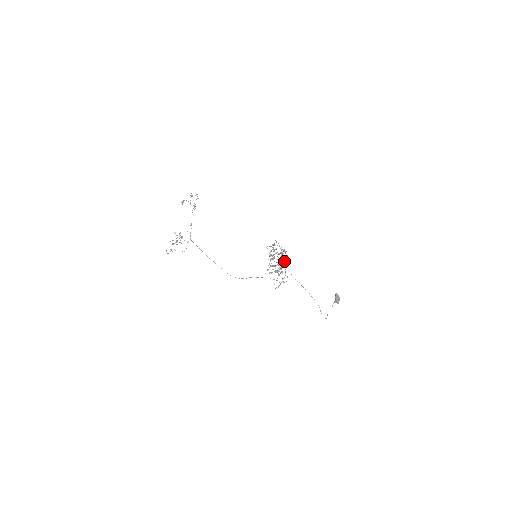
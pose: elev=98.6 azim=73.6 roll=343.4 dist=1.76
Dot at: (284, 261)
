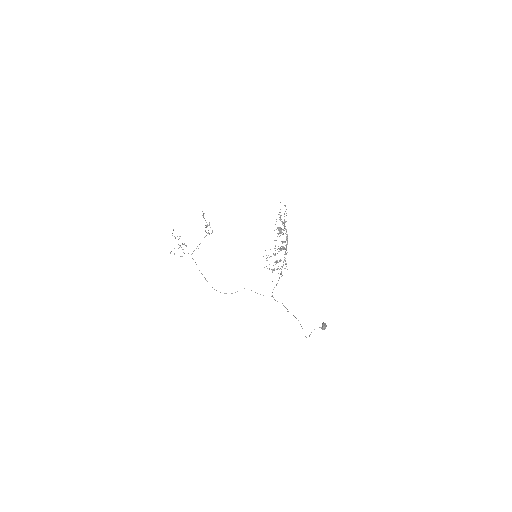
Dot at: occluded
